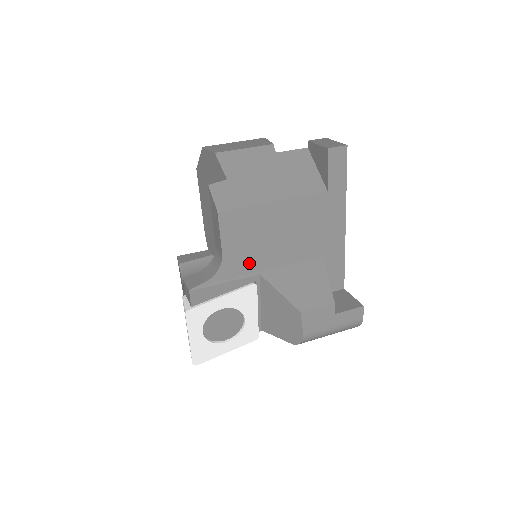
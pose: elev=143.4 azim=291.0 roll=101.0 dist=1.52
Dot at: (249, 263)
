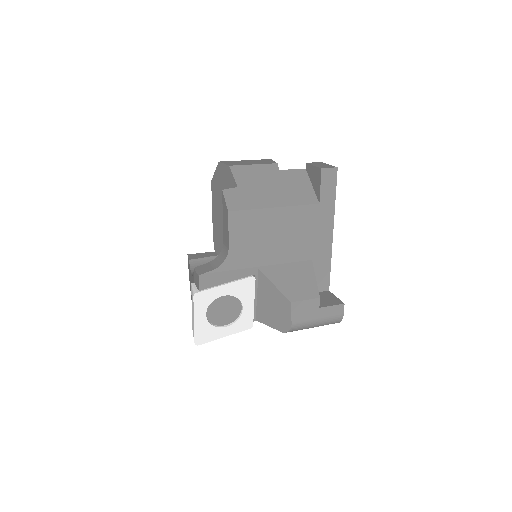
Dot at: (250, 258)
